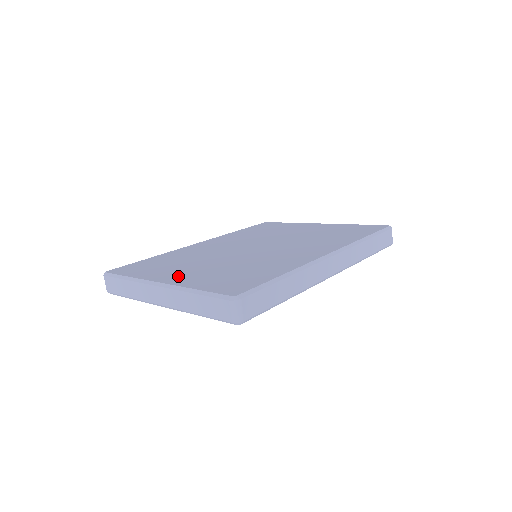
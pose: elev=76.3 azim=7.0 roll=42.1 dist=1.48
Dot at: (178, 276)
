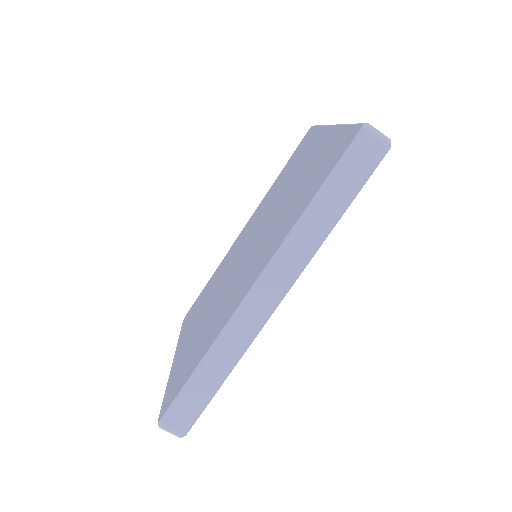
Dot at: (183, 346)
